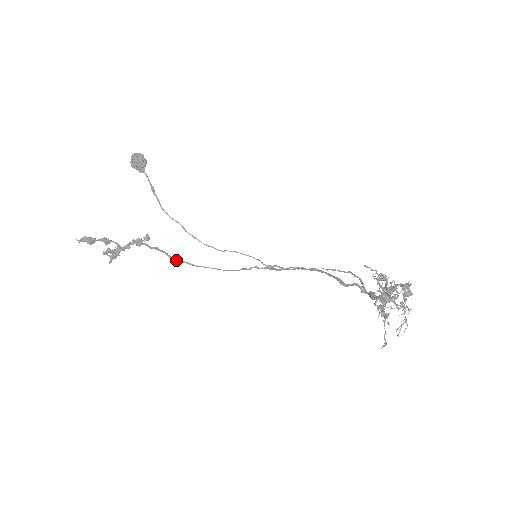
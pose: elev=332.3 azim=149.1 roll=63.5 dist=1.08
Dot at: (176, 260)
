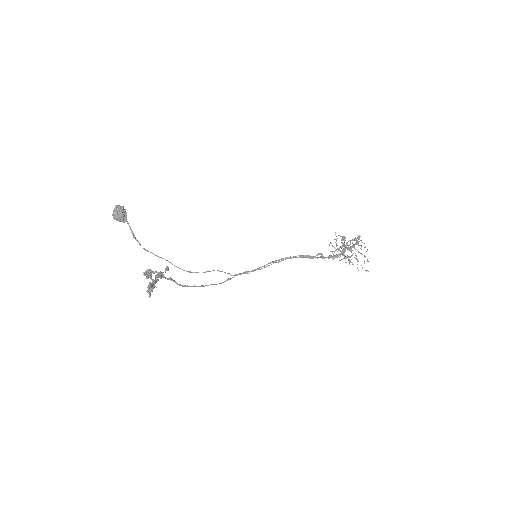
Dot at: (183, 286)
